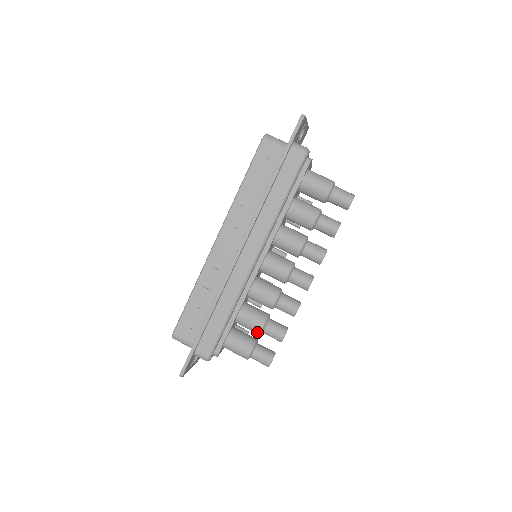
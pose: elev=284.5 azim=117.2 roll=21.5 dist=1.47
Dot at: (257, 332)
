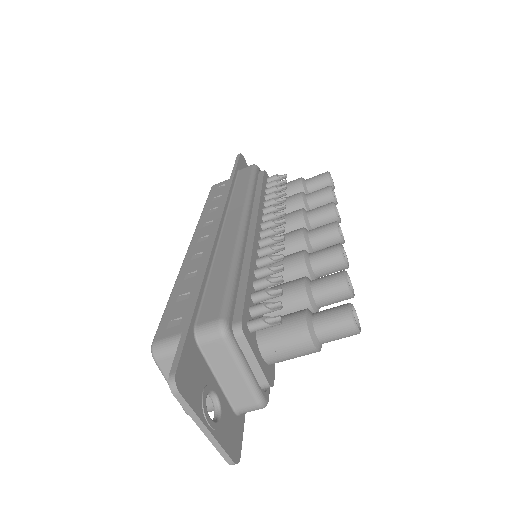
Dot at: occluded
